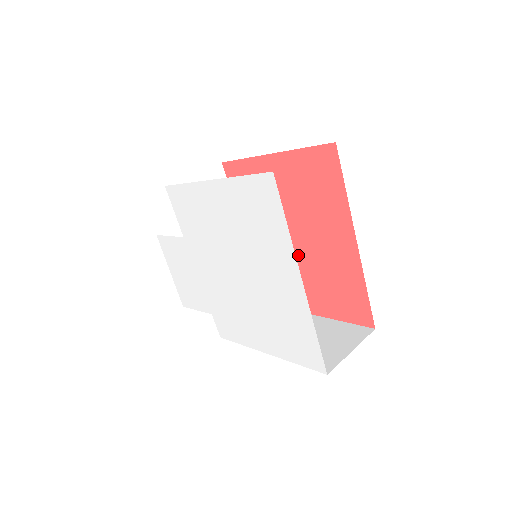
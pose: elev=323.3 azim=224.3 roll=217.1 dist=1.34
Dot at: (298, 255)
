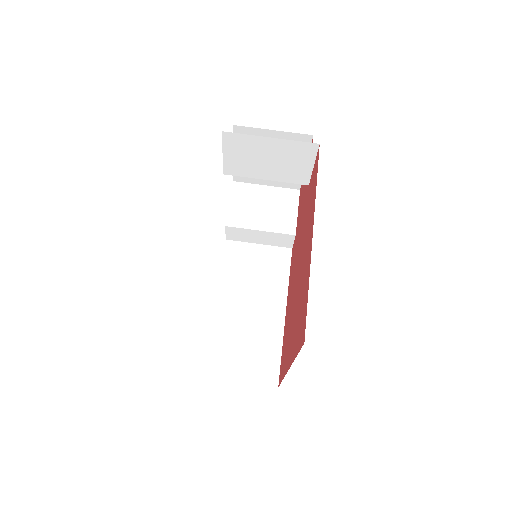
Dot at: (294, 288)
